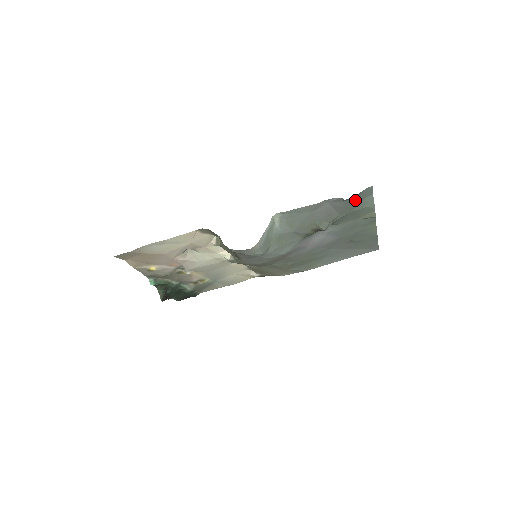
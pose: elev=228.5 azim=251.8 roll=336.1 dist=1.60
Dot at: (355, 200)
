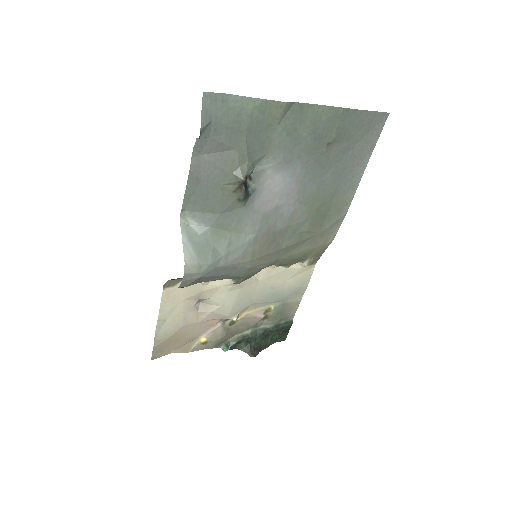
Dot at: (219, 122)
